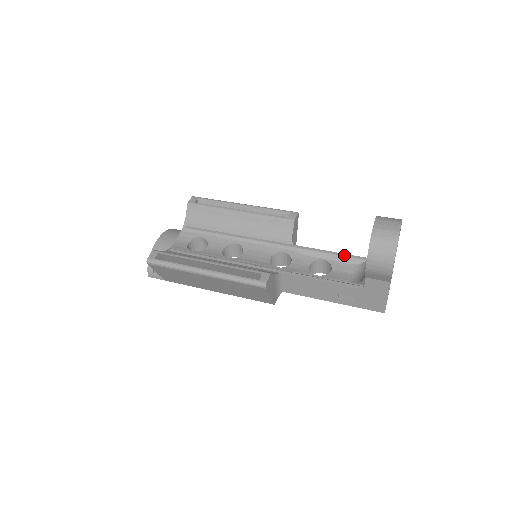
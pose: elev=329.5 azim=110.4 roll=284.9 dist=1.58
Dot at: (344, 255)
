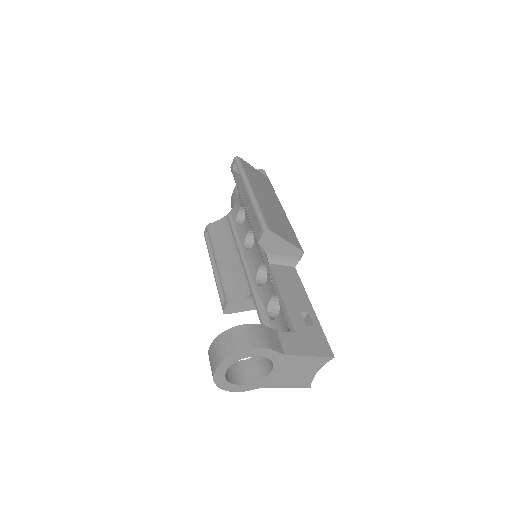
Dot at: (284, 309)
